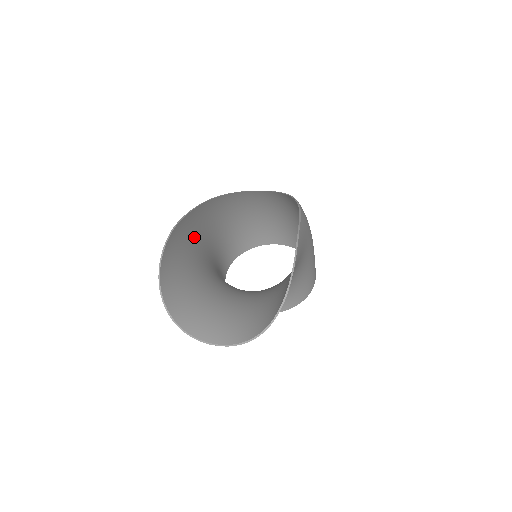
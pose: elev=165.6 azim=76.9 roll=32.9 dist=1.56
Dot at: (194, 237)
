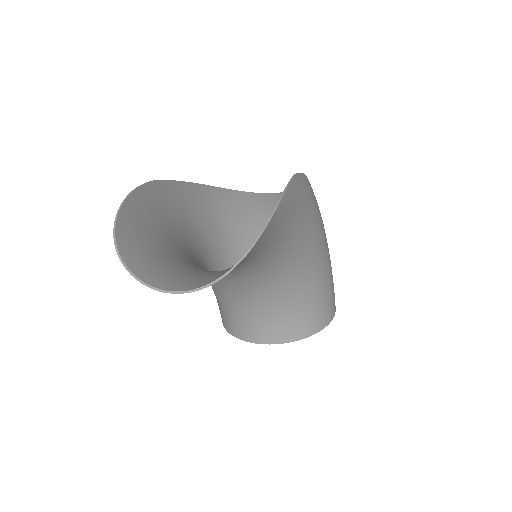
Dot at: (182, 220)
